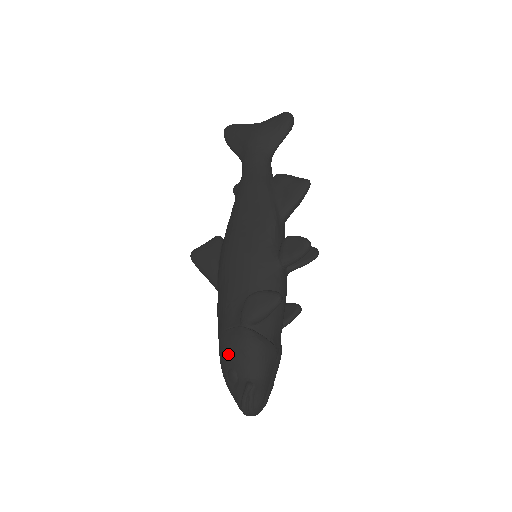
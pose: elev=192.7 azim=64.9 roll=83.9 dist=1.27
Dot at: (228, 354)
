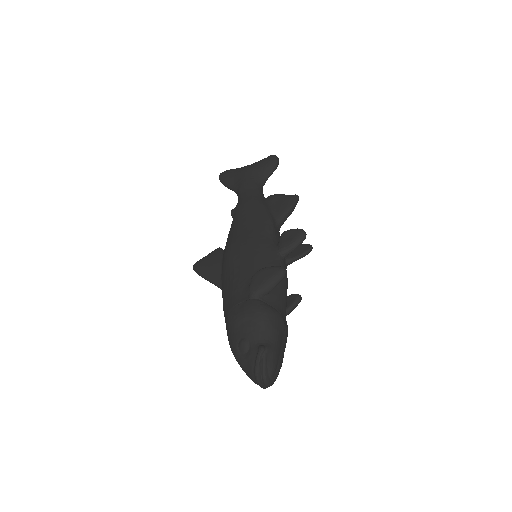
Dot at: (238, 326)
